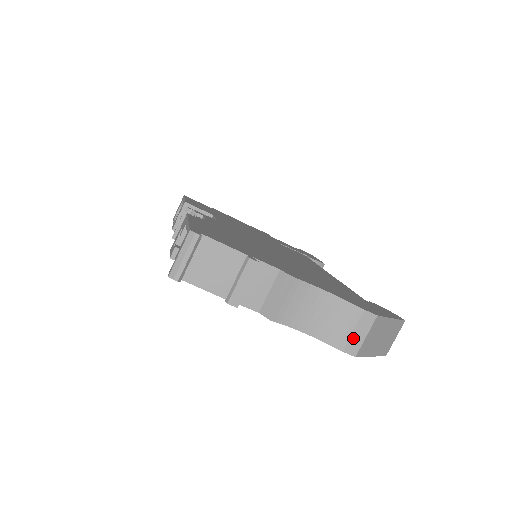
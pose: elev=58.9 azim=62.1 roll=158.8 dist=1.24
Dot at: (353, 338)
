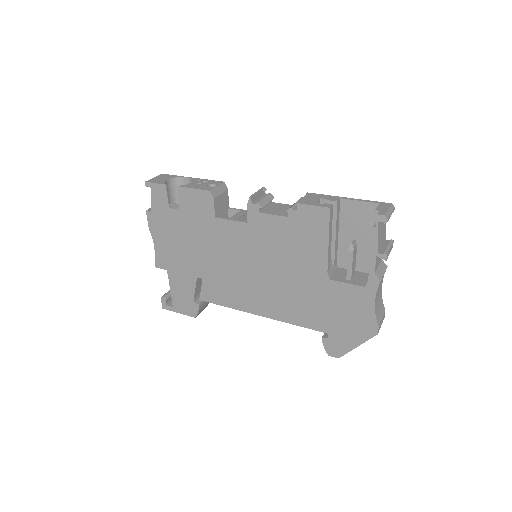
Dot at: (381, 322)
